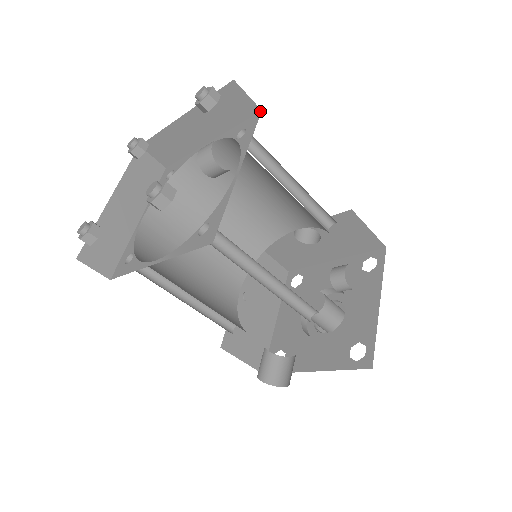
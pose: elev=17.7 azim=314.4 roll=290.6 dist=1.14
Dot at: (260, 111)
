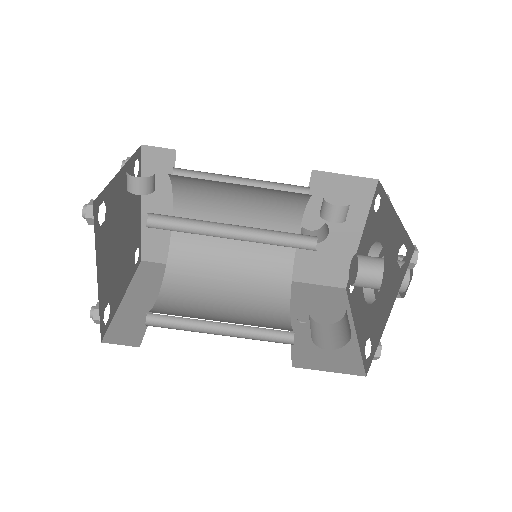
Dot at: (175, 151)
